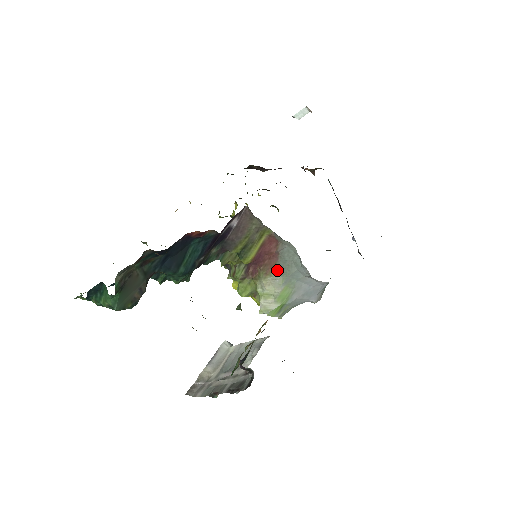
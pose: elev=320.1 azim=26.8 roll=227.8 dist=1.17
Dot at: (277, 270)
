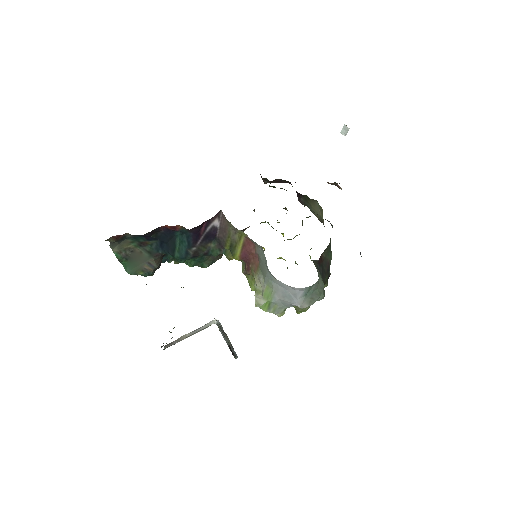
Dot at: (260, 269)
